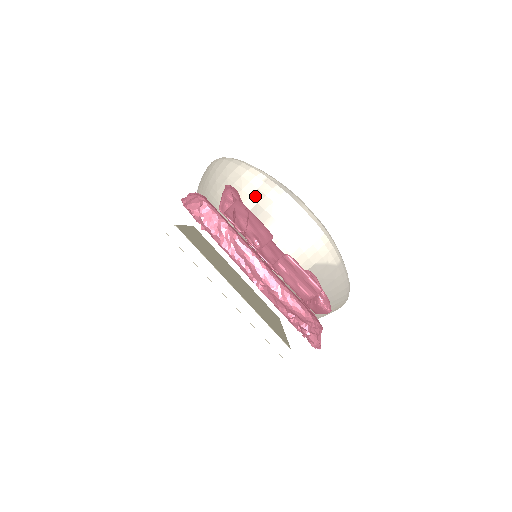
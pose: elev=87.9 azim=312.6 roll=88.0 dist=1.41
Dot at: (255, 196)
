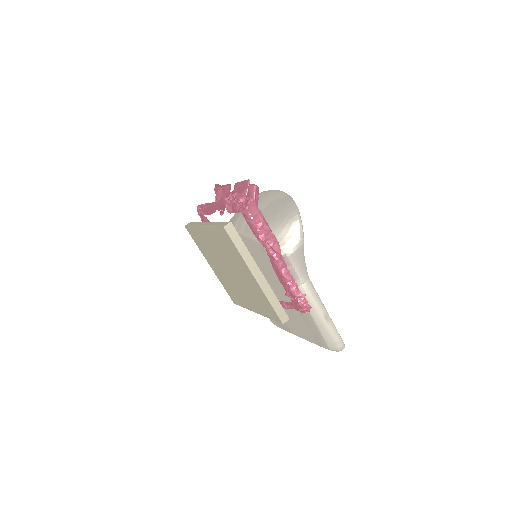
Dot at: occluded
